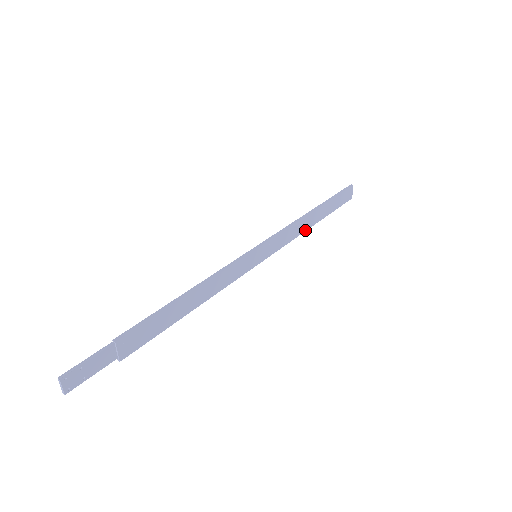
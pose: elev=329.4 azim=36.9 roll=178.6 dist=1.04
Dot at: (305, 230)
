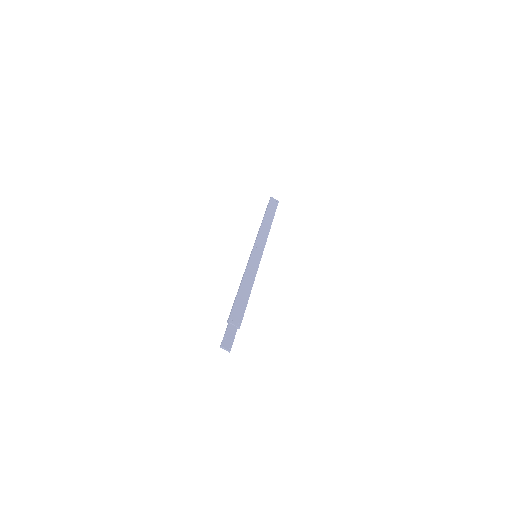
Dot at: (269, 230)
